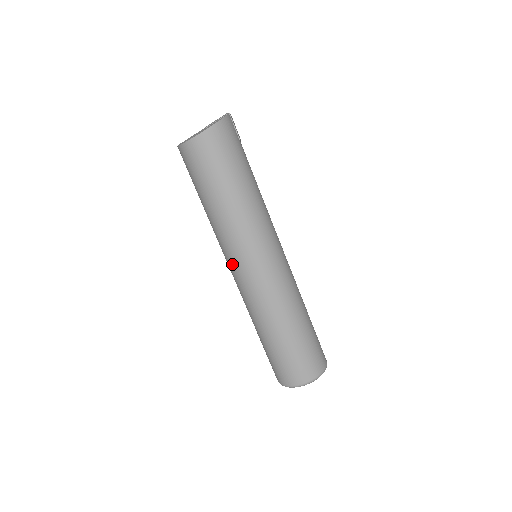
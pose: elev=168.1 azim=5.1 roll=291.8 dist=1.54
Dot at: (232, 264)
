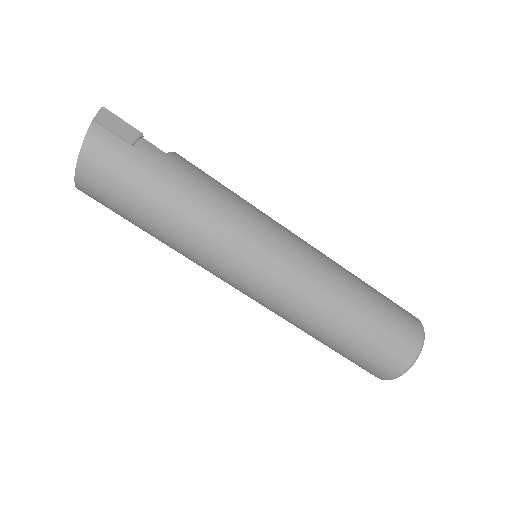
Dot at: occluded
